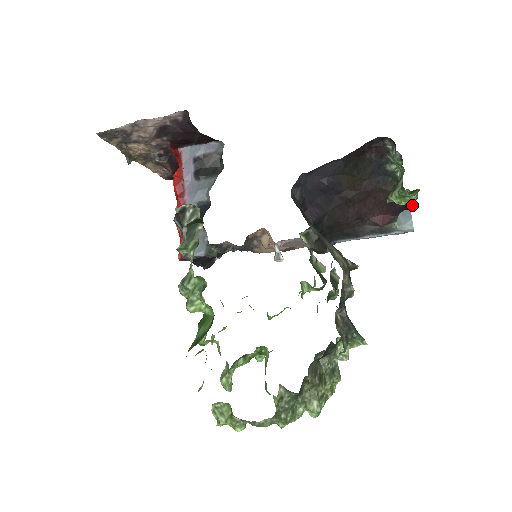
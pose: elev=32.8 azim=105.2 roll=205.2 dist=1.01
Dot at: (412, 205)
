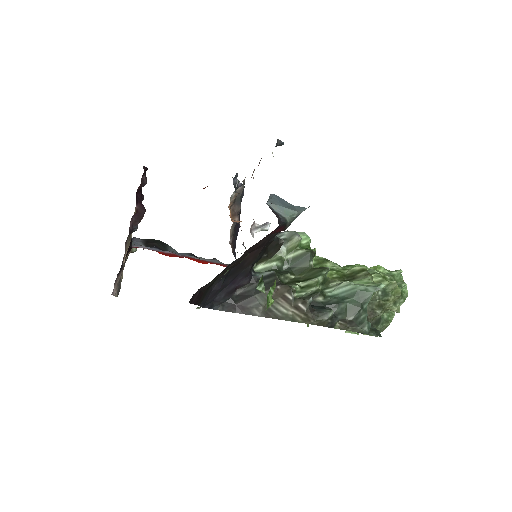
Dot at: occluded
